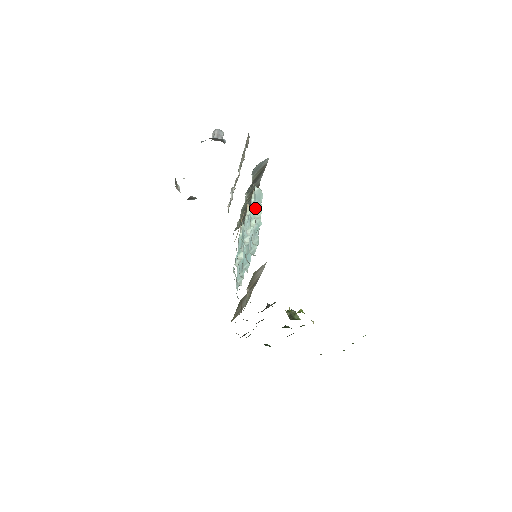
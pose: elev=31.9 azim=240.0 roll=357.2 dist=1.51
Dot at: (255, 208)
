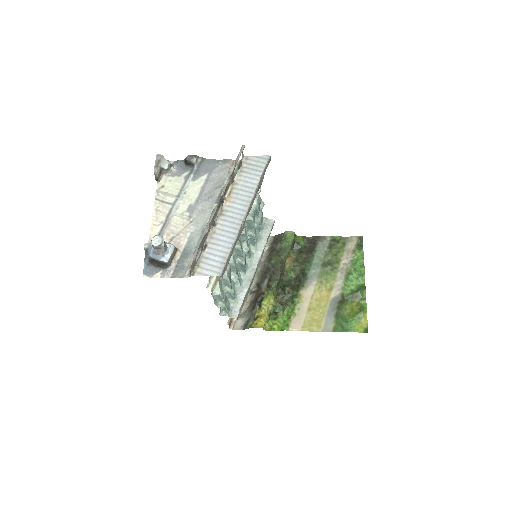
Dot at: (219, 300)
